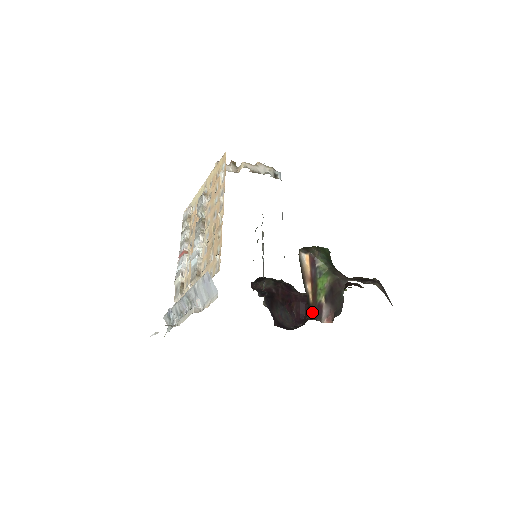
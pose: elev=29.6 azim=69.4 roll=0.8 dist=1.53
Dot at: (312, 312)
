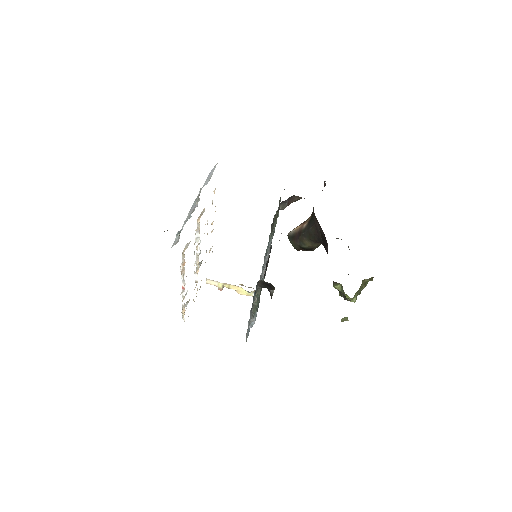
Dot at: occluded
